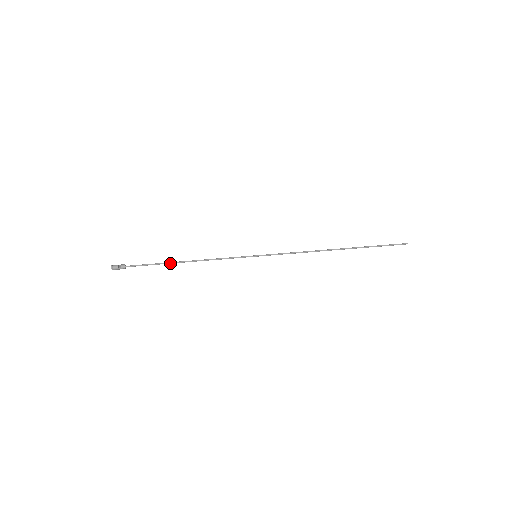
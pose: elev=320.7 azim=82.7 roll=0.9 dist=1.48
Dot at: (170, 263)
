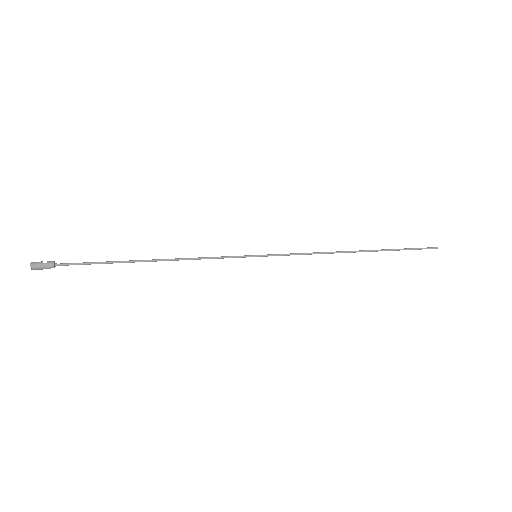
Dot at: (129, 261)
